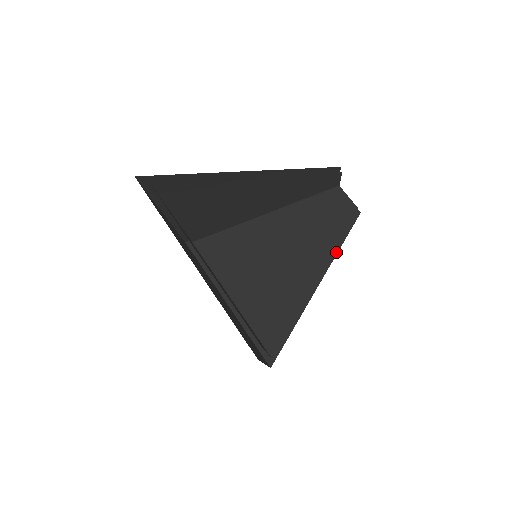
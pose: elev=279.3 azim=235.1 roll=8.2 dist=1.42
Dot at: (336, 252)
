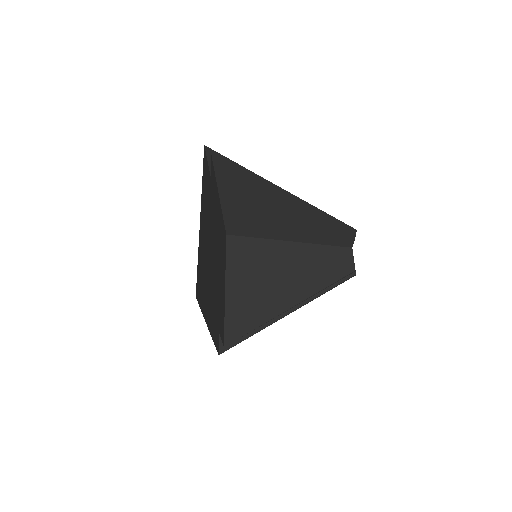
Dot at: occluded
